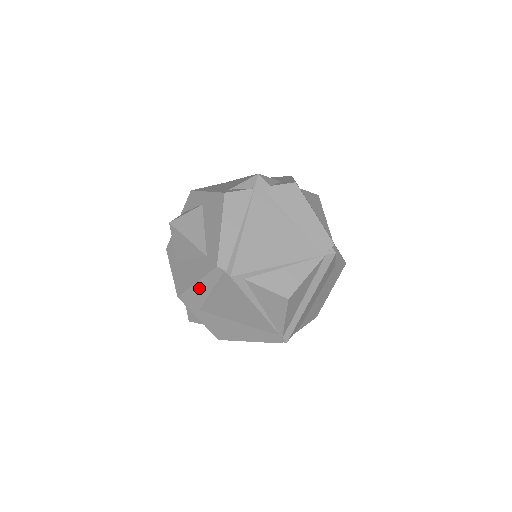
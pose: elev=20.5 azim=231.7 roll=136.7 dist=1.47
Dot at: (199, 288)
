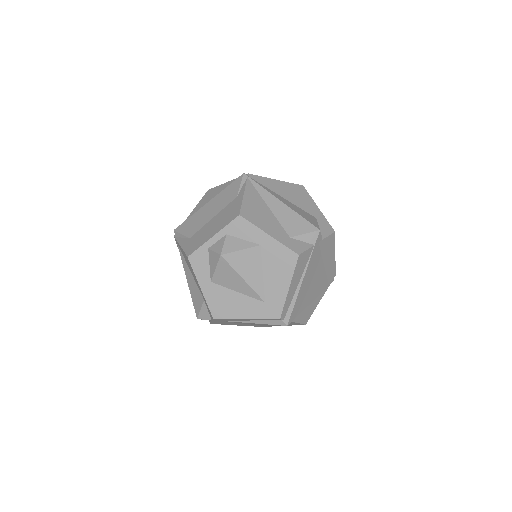
Dot at: (243, 319)
